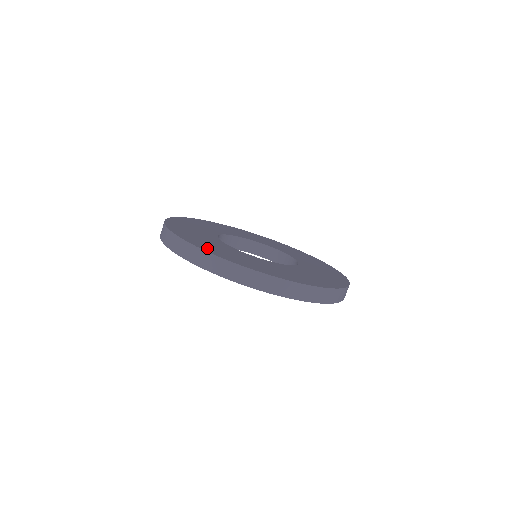
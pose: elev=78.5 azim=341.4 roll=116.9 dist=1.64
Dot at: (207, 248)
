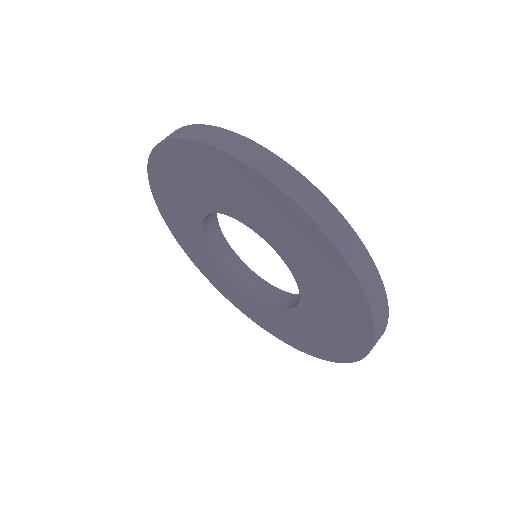
Dot at: occluded
